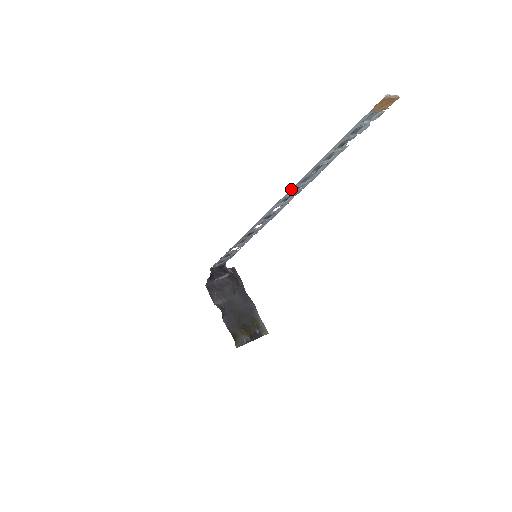
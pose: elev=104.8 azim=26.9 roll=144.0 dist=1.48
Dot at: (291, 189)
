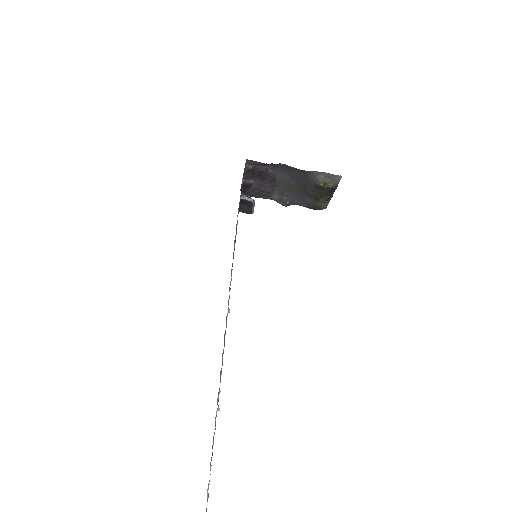
Dot at: occluded
